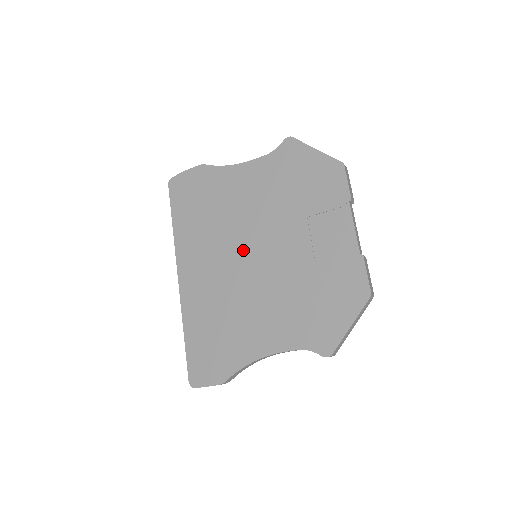
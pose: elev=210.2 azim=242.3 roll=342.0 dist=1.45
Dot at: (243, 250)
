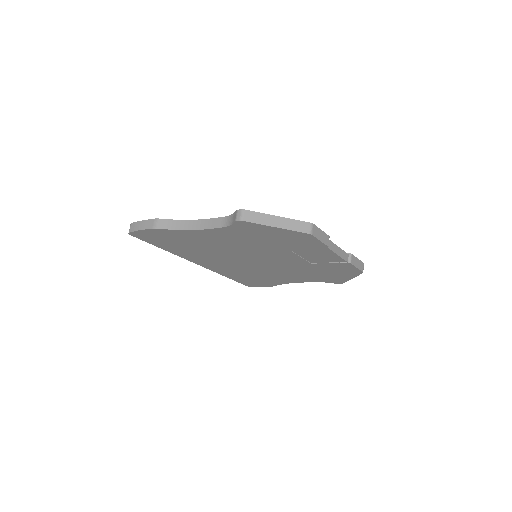
Dot at: (244, 259)
